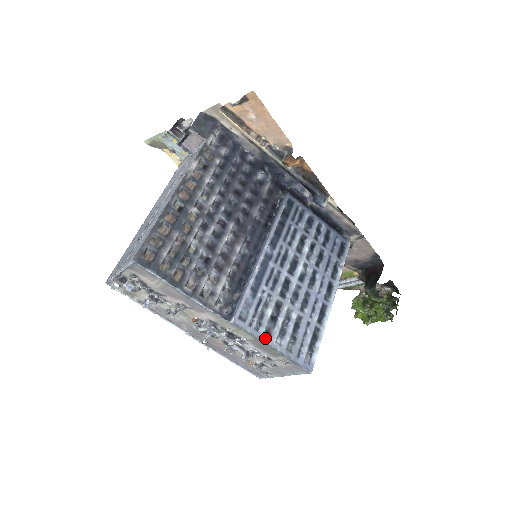
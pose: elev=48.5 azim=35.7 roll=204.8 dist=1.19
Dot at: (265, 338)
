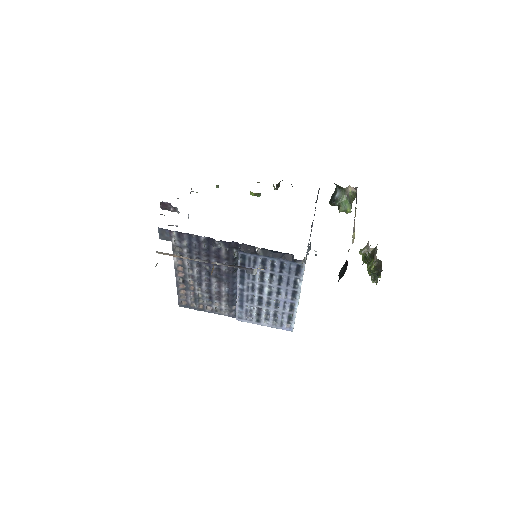
Dot at: (257, 323)
